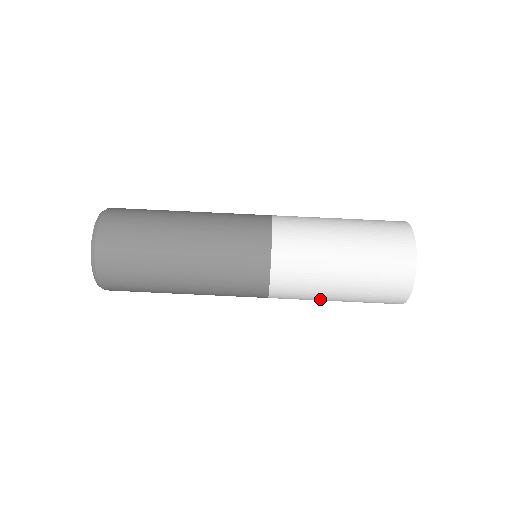
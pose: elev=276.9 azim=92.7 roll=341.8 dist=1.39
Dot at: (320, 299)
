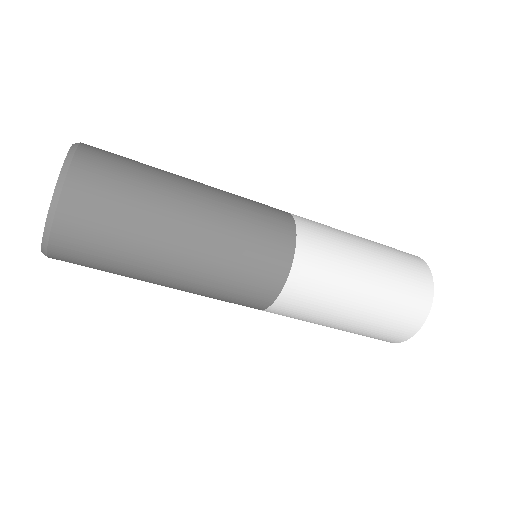
Dot at: occluded
